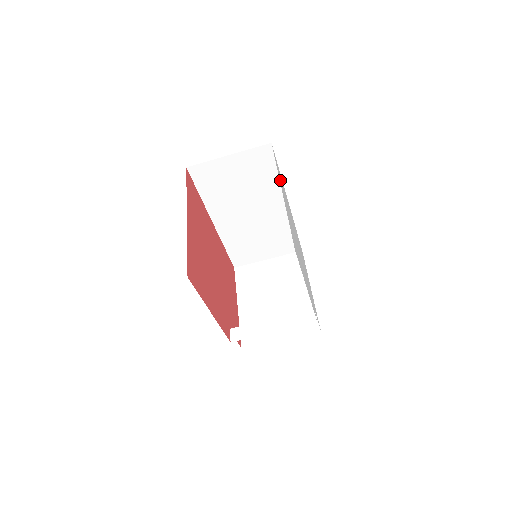
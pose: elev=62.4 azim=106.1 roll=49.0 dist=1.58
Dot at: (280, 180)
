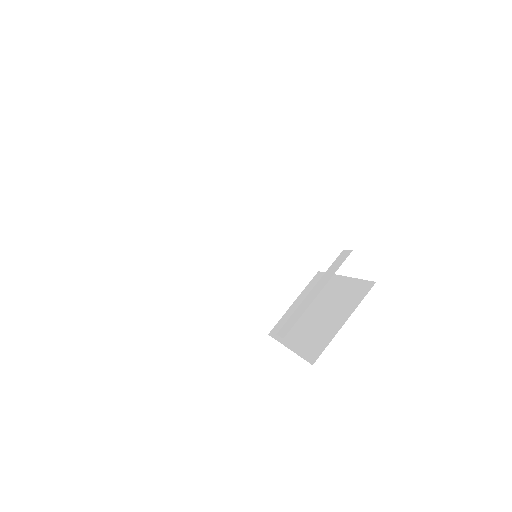
Dot at: occluded
